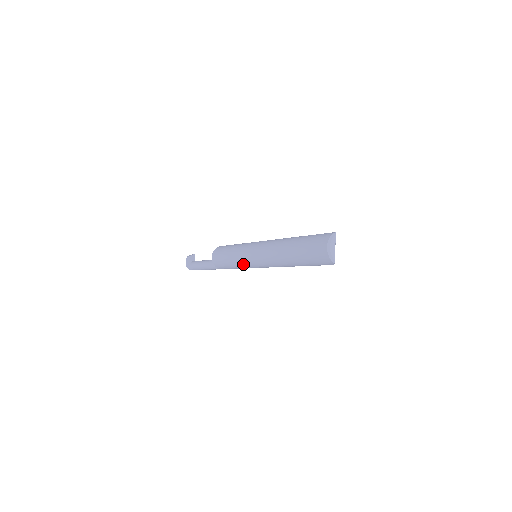
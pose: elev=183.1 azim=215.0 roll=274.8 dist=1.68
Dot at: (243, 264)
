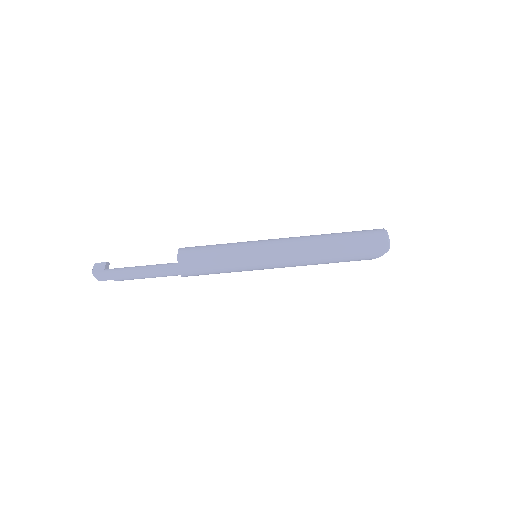
Dot at: (244, 258)
